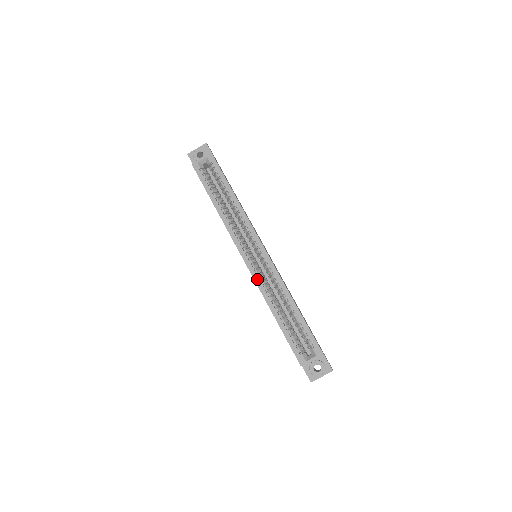
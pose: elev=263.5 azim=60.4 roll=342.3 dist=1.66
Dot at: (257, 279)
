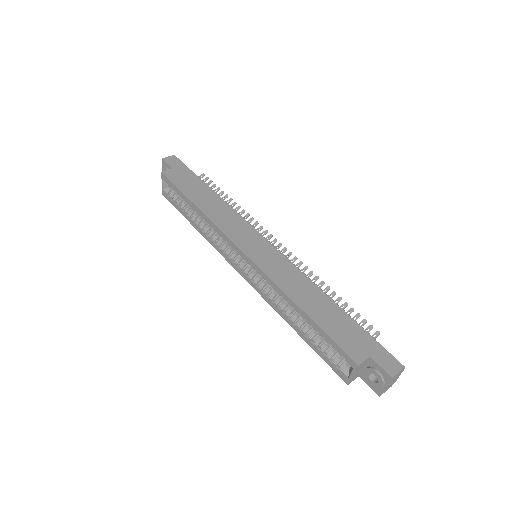
Dot at: (259, 291)
